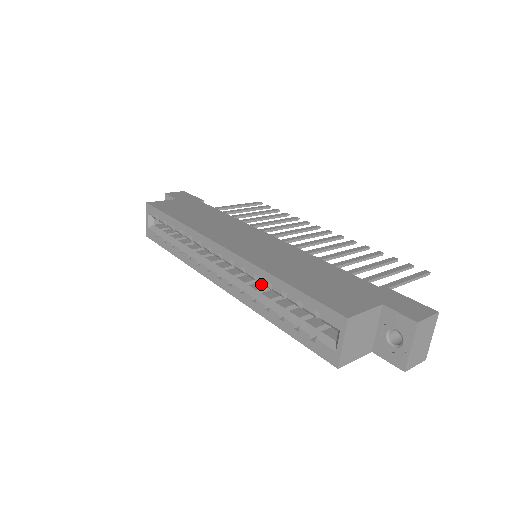
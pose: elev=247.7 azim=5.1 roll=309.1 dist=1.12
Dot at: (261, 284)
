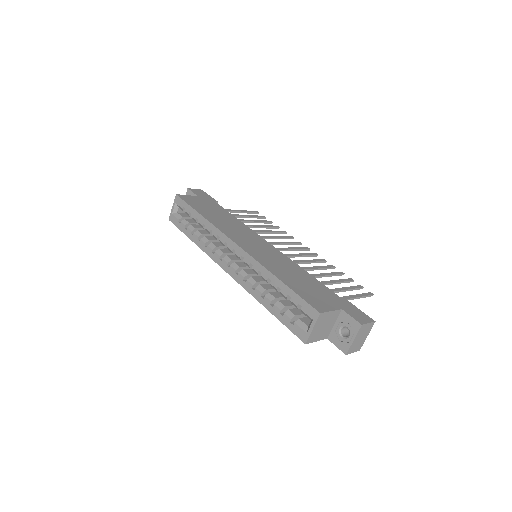
Dot at: (259, 278)
